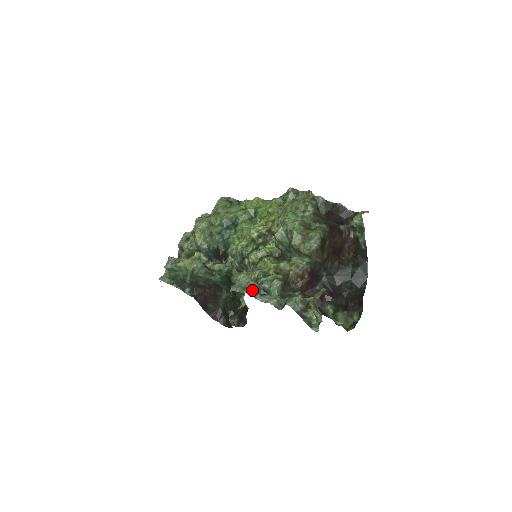
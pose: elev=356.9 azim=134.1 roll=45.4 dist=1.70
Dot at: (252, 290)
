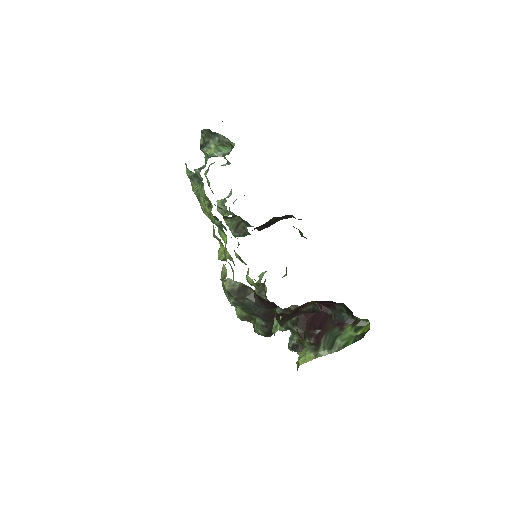
Dot at: occluded
